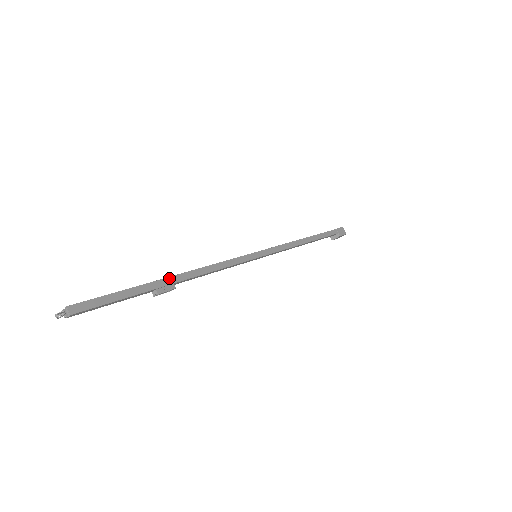
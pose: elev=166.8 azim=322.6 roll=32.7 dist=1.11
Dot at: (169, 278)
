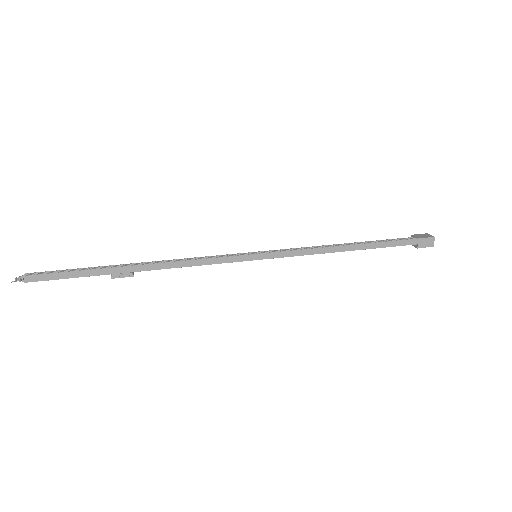
Dot at: (129, 267)
